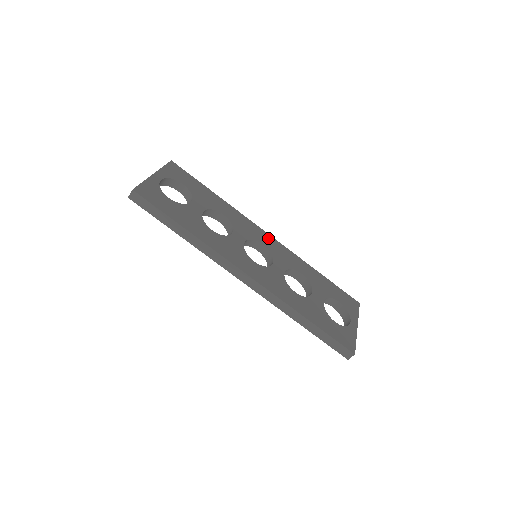
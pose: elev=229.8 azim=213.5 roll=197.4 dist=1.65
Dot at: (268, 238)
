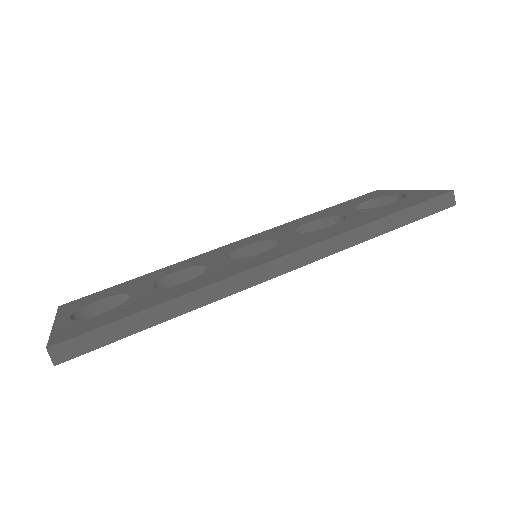
Dot at: (240, 242)
